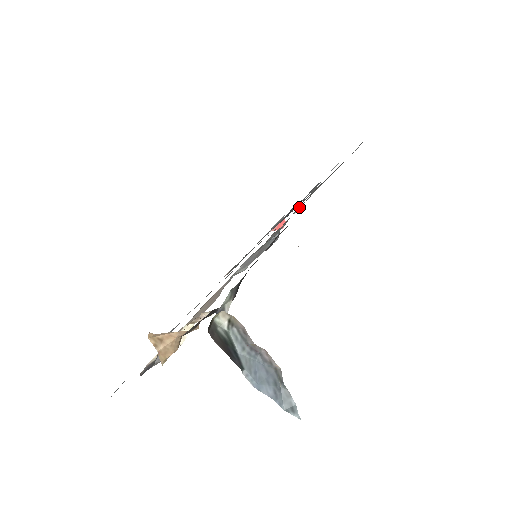
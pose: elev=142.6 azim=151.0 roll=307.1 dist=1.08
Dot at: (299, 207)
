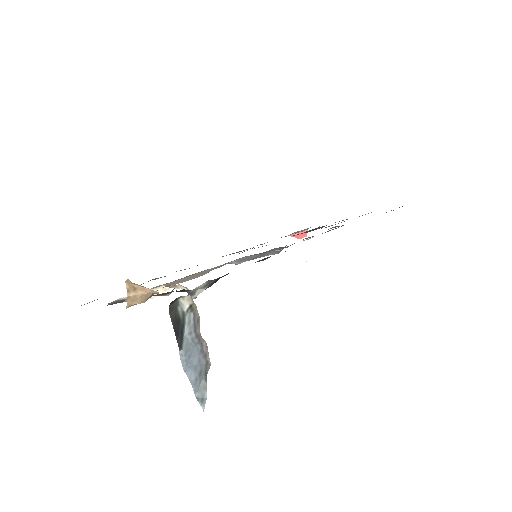
Dot at: occluded
